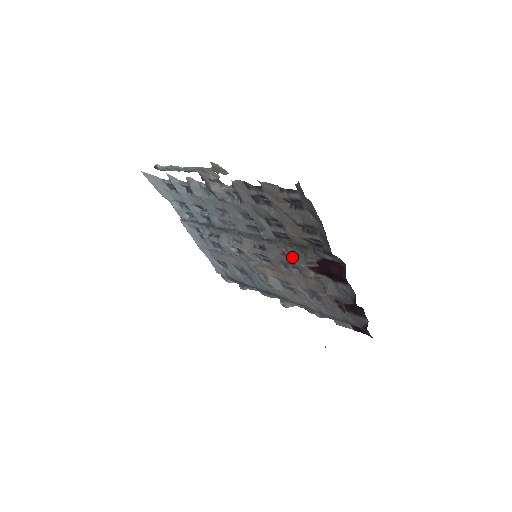
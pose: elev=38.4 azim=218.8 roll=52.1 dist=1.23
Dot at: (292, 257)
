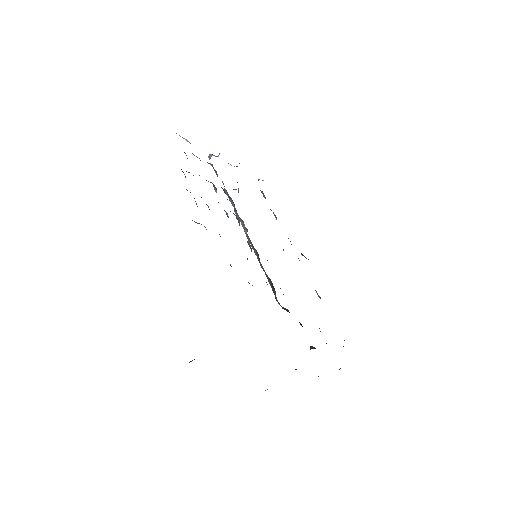
Dot at: (274, 290)
